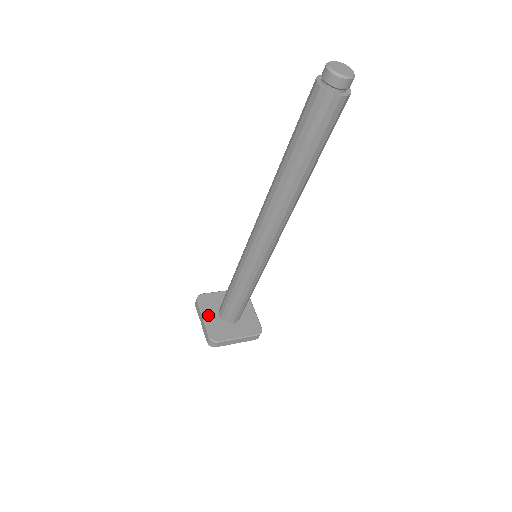
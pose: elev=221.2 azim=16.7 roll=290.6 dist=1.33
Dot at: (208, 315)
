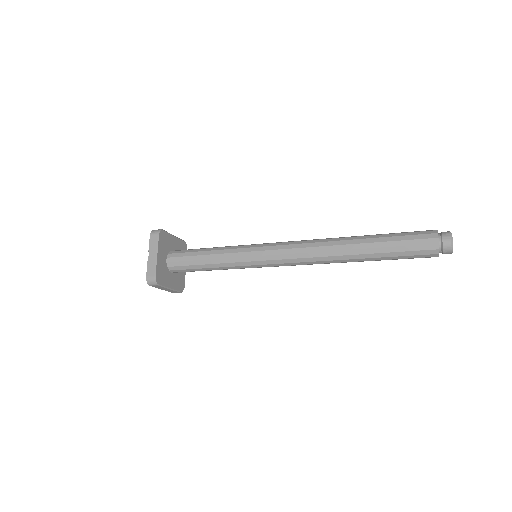
Dot at: (161, 254)
